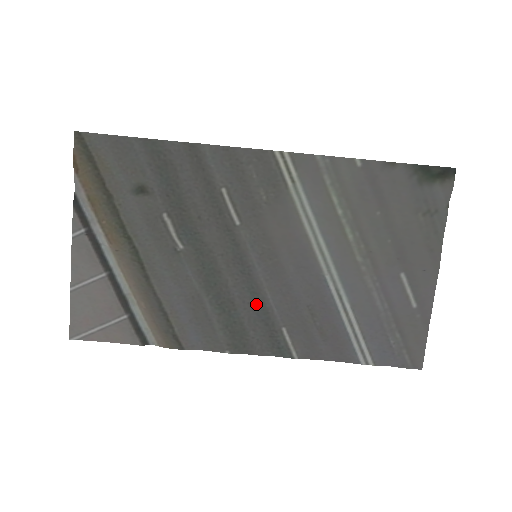
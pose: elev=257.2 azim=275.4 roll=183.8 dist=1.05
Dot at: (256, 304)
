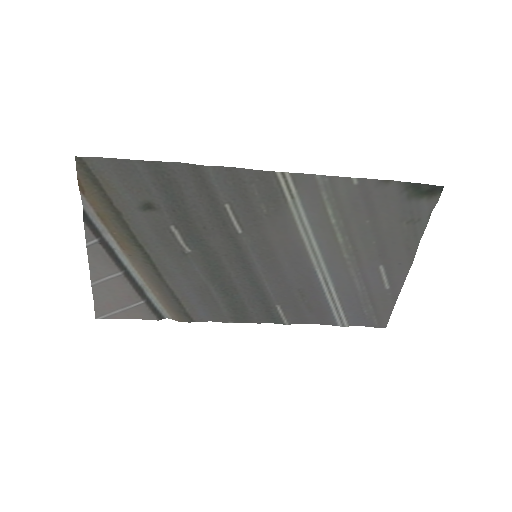
Dot at: (255, 289)
